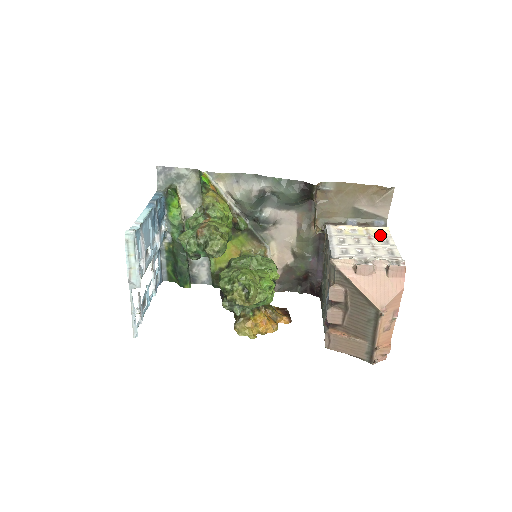
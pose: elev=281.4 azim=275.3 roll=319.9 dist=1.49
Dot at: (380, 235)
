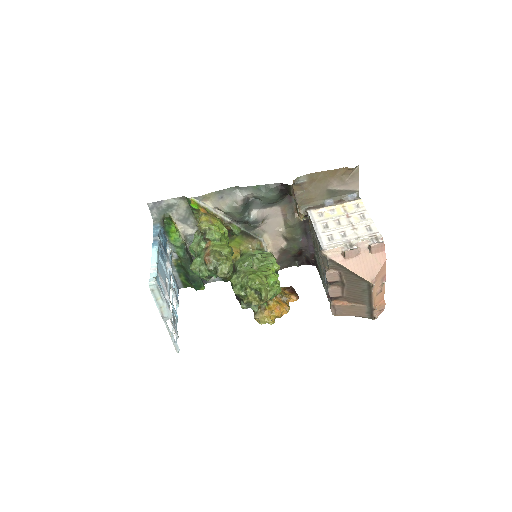
Dot at: (356, 210)
